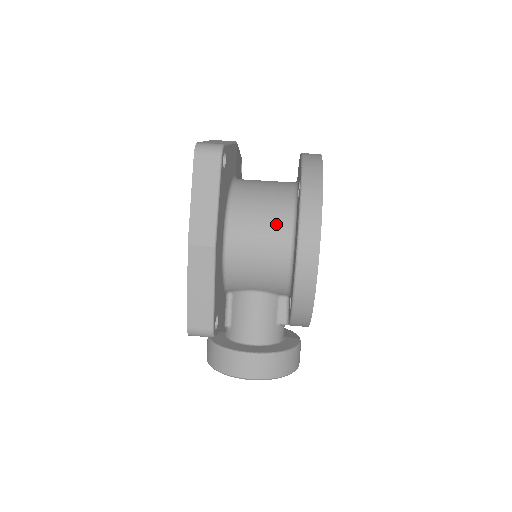
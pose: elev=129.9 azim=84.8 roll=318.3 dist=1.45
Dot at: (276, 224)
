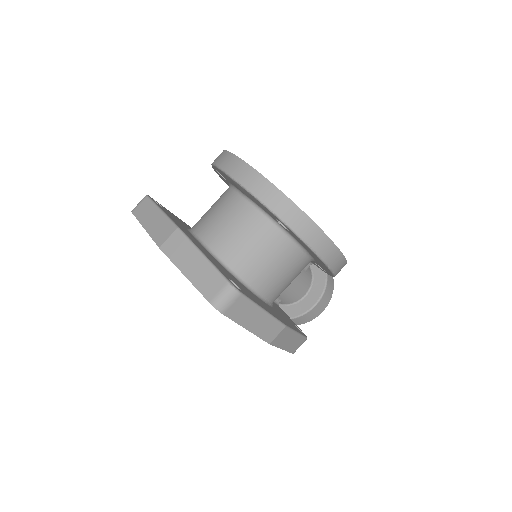
Dot at: (285, 256)
